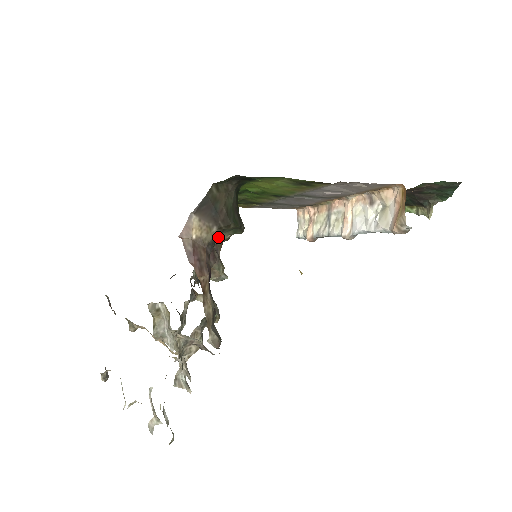
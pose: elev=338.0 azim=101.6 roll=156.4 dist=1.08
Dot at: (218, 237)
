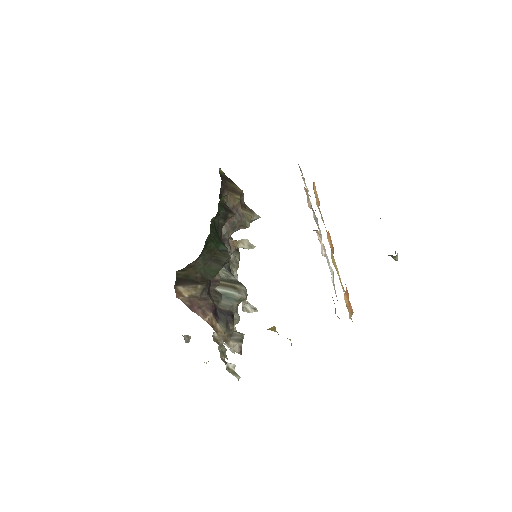
Dot at: occluded
